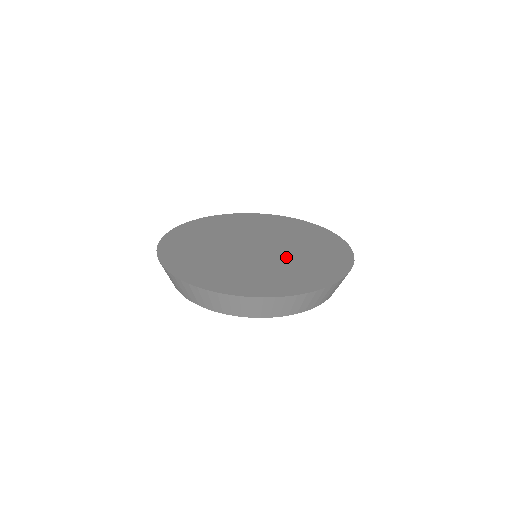
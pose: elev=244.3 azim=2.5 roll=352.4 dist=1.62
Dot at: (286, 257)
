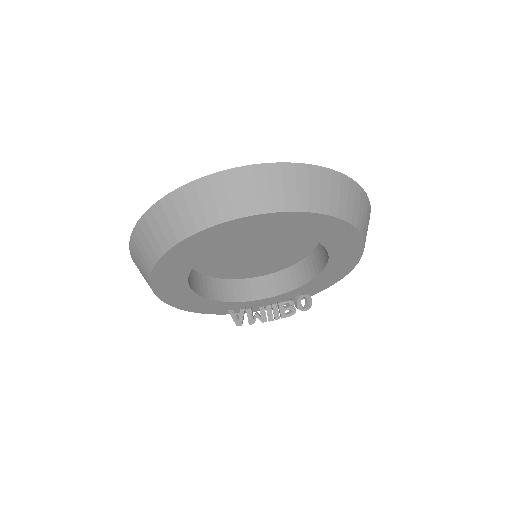
Dot at: occluded
